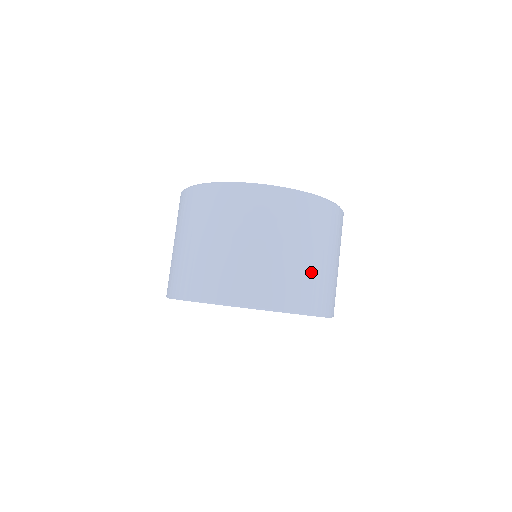
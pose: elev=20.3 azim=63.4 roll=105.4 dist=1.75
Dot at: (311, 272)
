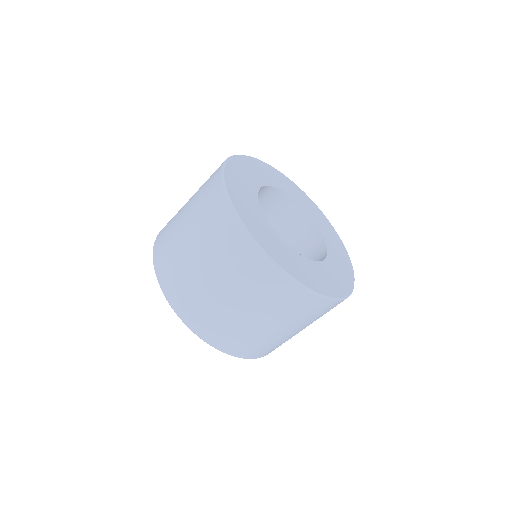
Dot at: occluded
